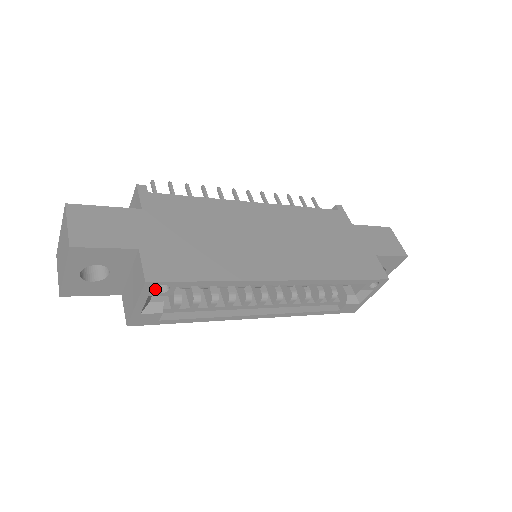
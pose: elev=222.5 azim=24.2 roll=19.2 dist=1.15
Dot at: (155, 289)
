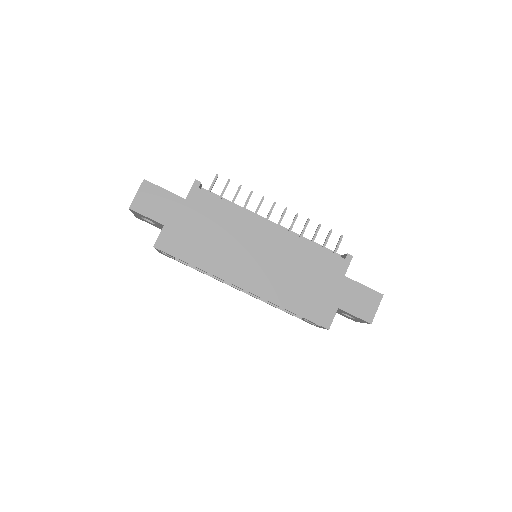
Dot at: occluded
